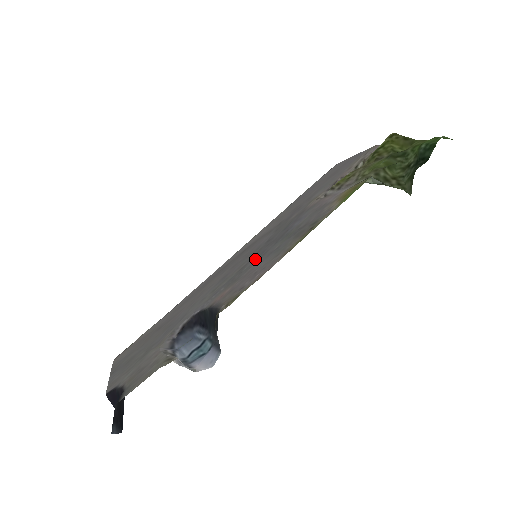
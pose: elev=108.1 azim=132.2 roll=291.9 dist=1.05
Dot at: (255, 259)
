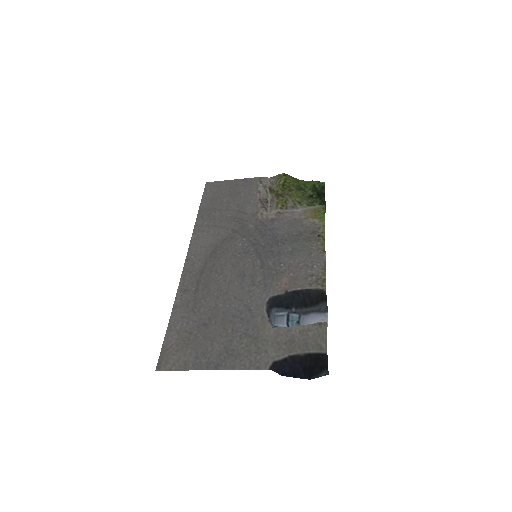
Dot at: (272, 258)
